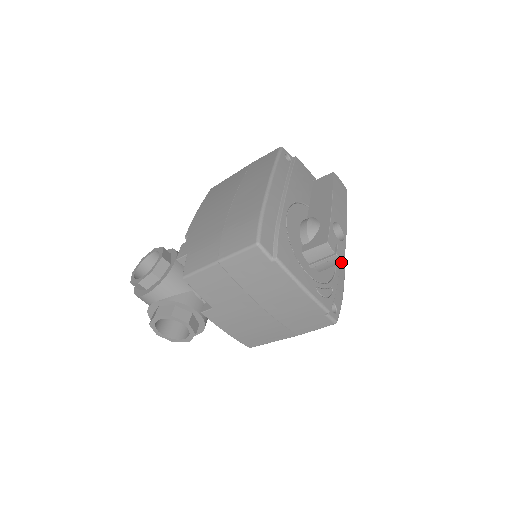
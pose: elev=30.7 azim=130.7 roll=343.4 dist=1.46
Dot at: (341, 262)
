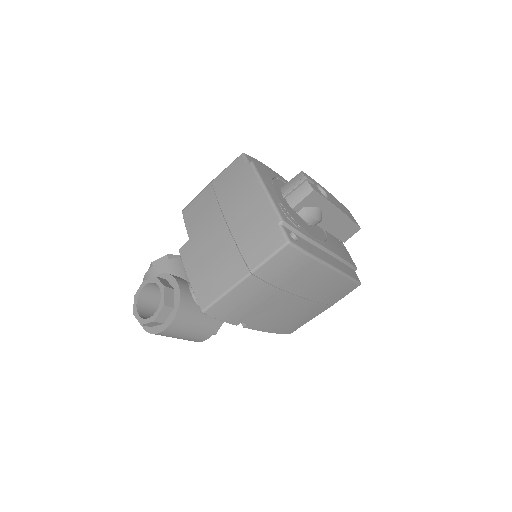
Dot at: (311, 191)
